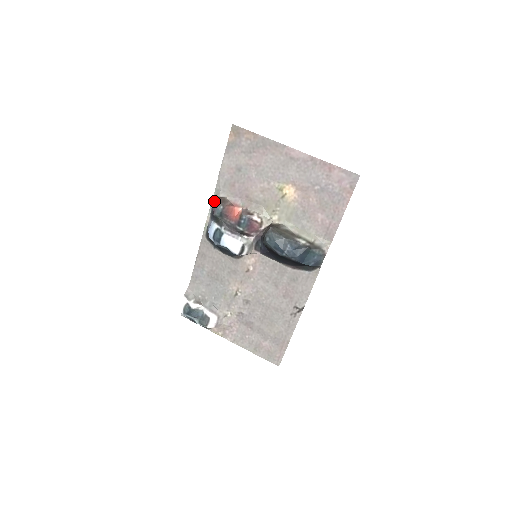
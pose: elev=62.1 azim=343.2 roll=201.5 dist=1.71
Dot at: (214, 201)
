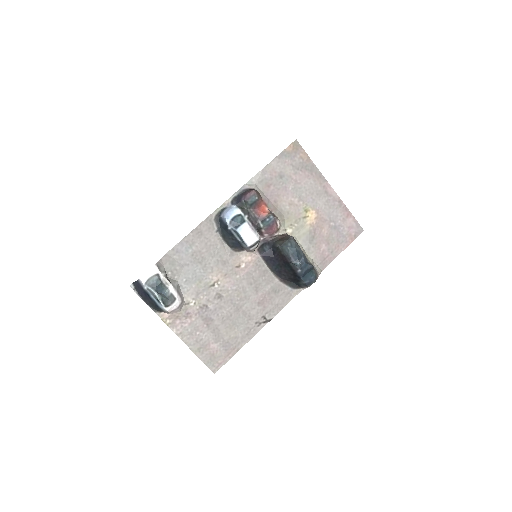
Dot at: (243, 189)
